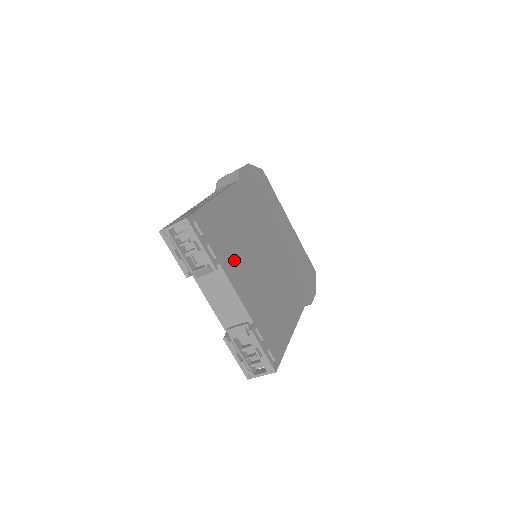
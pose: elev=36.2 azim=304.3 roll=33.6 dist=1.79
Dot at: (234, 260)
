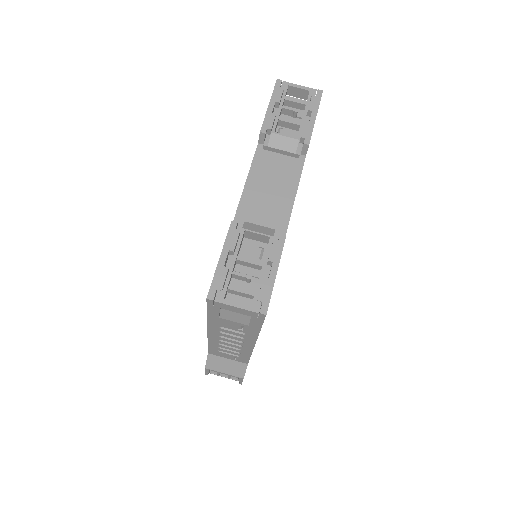
Dot at: occluded
